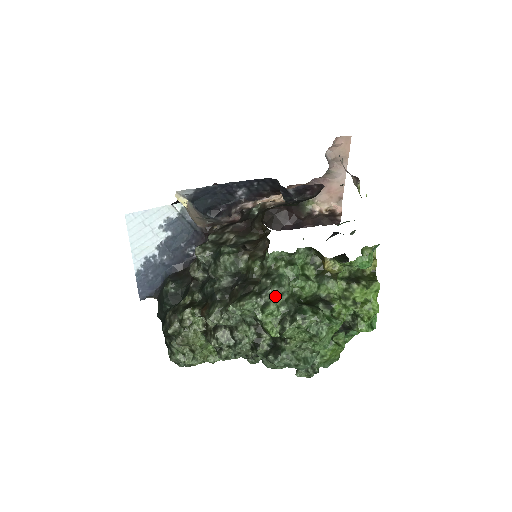
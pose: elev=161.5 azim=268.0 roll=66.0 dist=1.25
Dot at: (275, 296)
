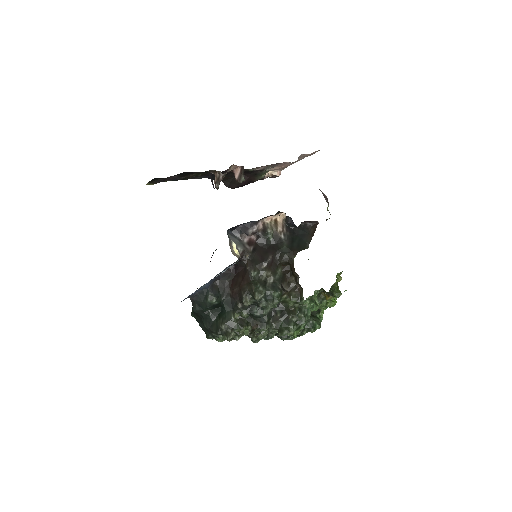
Dot at: occluded
